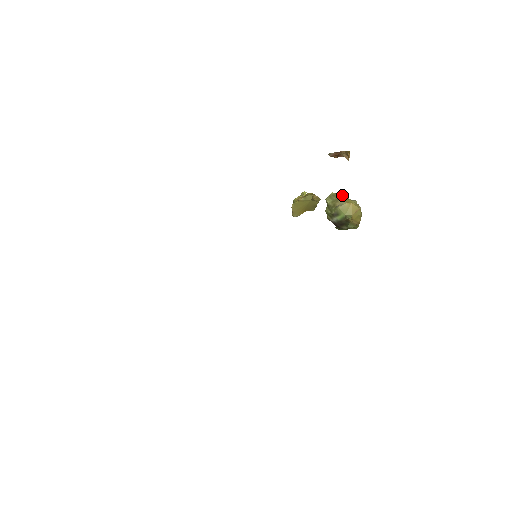
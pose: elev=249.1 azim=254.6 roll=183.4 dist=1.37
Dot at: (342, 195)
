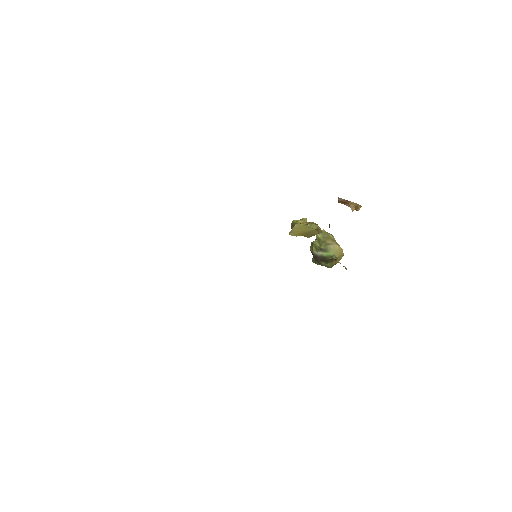
Dot at: (332, 236)
